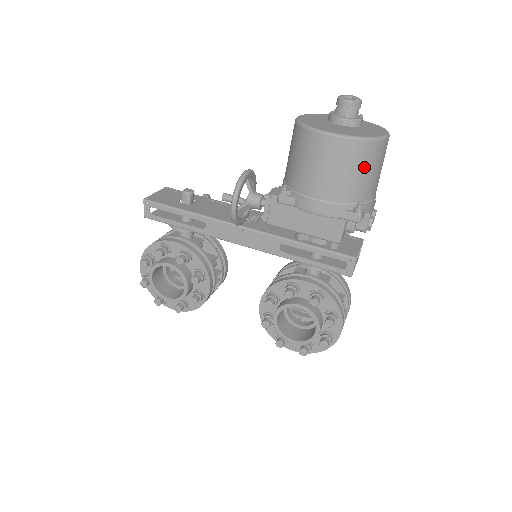
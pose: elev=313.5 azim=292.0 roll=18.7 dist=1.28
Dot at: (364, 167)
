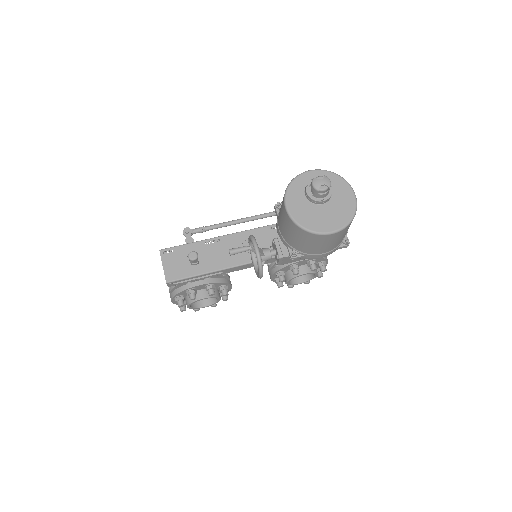
Dot at: occluded
